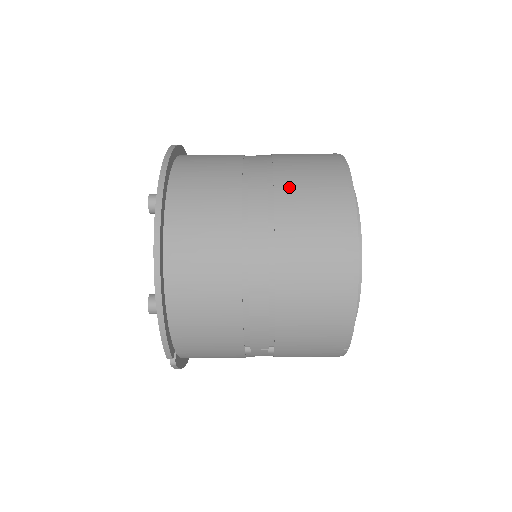
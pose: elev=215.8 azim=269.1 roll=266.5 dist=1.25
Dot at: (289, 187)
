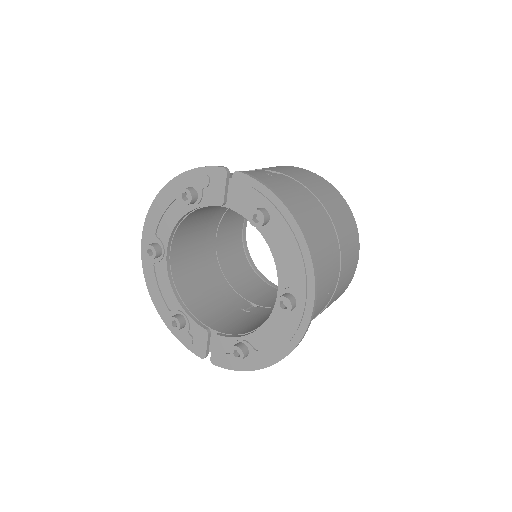
Dot at: (344, 273)
